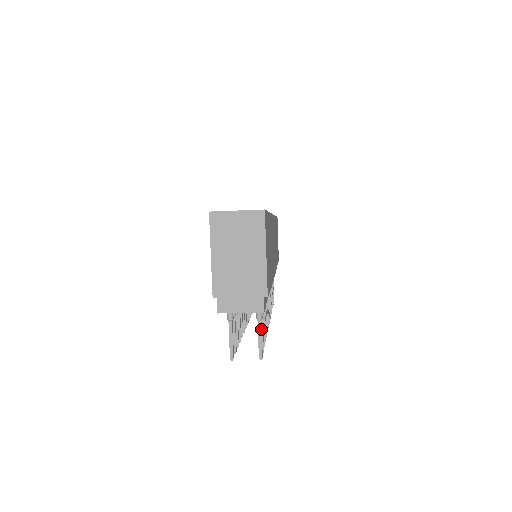
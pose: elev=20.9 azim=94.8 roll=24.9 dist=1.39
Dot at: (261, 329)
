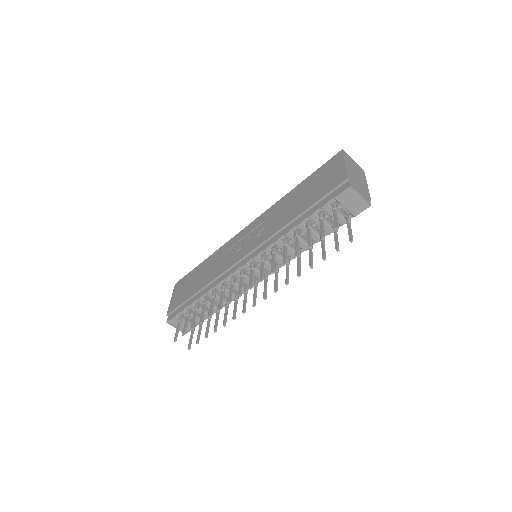
Dot at: occluded
